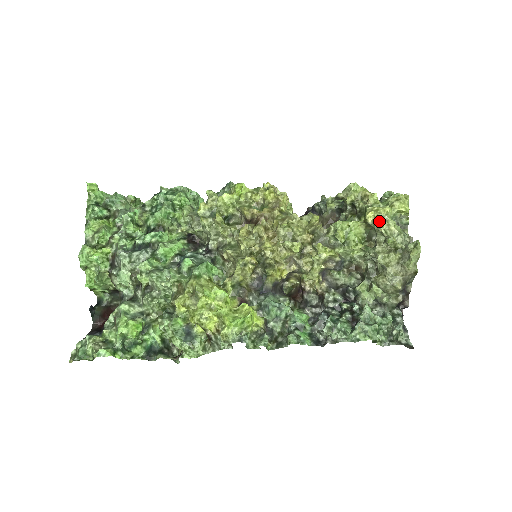
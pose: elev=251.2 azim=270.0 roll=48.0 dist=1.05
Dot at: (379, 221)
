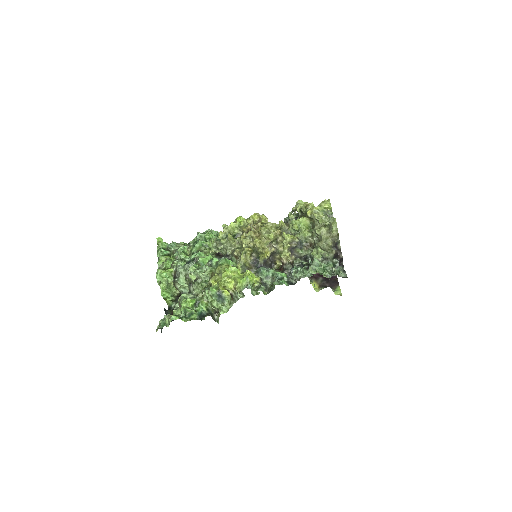
Dot at: (313, 213)
